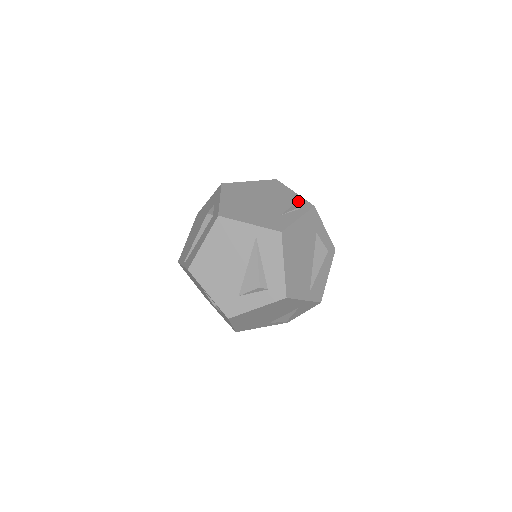
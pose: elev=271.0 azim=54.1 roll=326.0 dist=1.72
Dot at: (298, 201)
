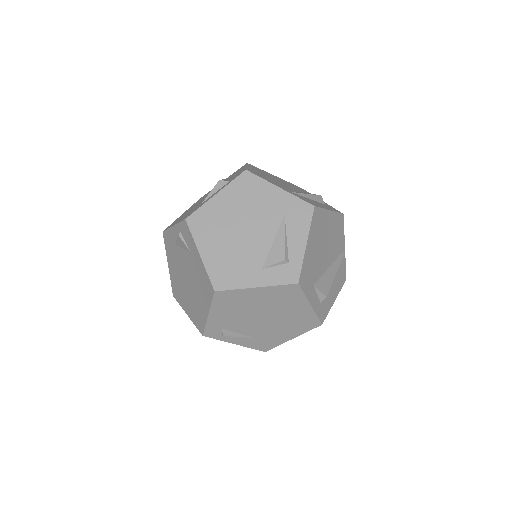
Dot at: occluded
